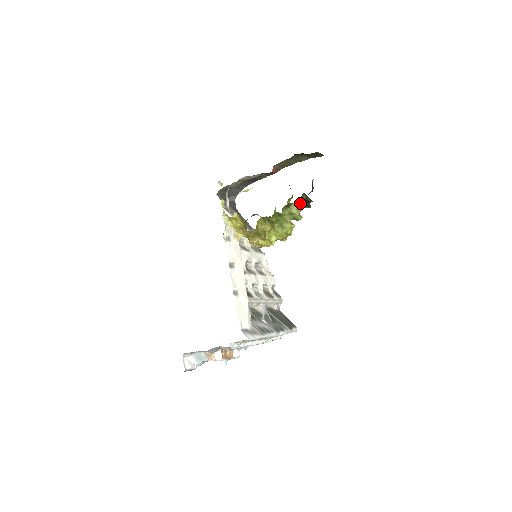
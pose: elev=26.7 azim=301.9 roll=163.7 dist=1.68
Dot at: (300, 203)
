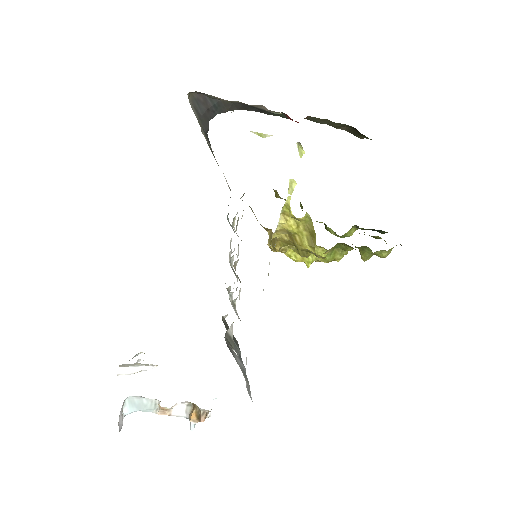
Dot at: occluded
